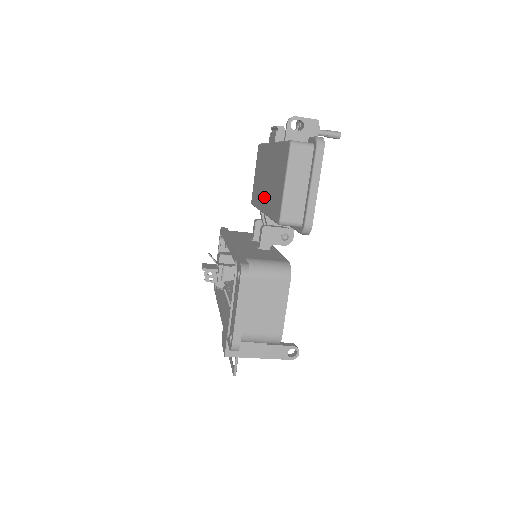
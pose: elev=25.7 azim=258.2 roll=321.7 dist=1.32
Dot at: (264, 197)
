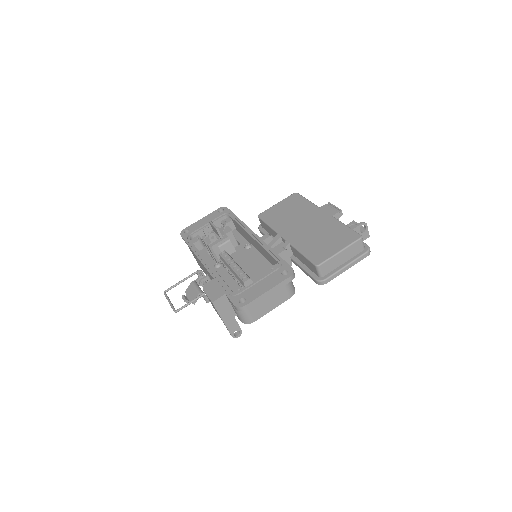
Dot at: (294, 232)
